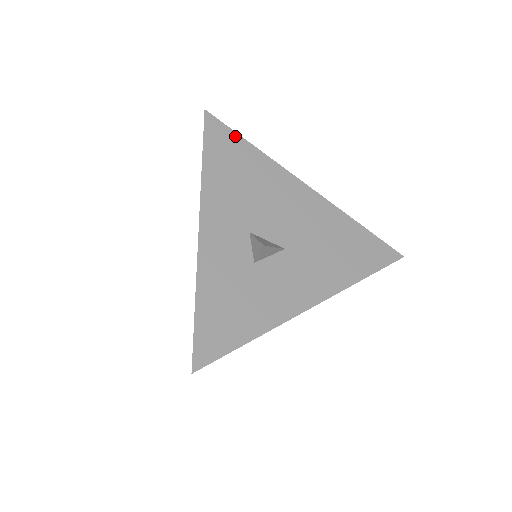
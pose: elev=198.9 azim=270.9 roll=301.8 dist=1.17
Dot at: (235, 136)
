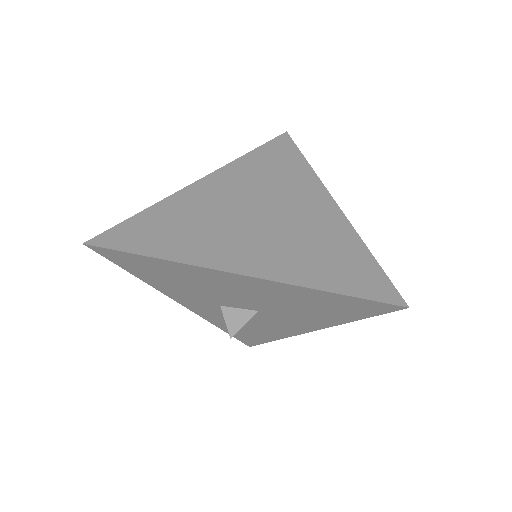
Dot at: (131, 255)
